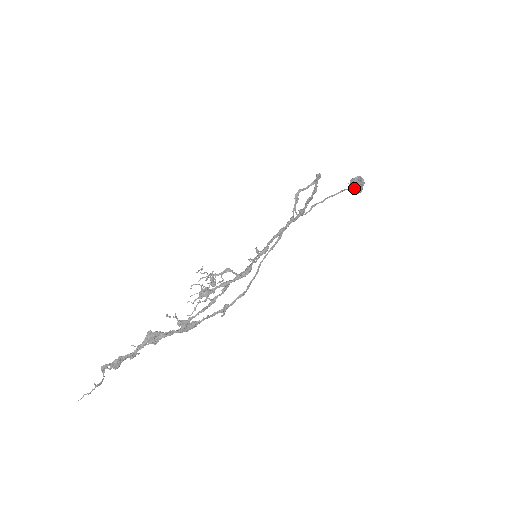
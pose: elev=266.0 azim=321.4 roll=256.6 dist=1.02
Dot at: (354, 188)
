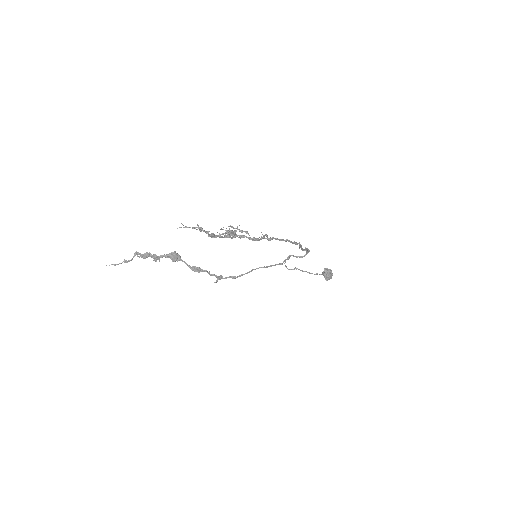
Dot at: (325, 273)
